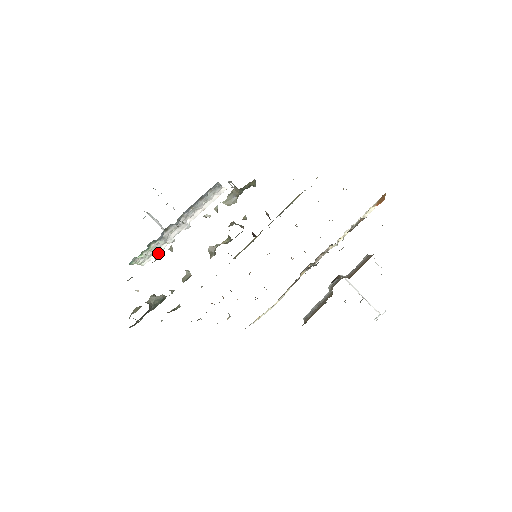
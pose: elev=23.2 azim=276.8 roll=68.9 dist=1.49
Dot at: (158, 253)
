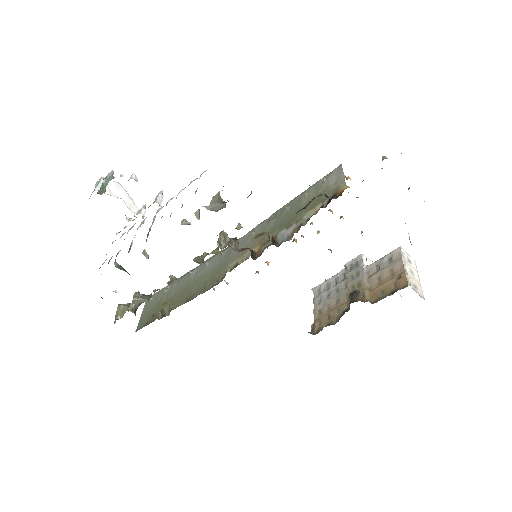
Dot at: occluded
